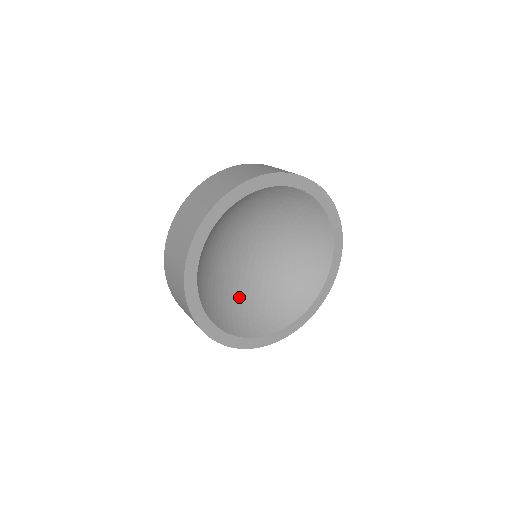
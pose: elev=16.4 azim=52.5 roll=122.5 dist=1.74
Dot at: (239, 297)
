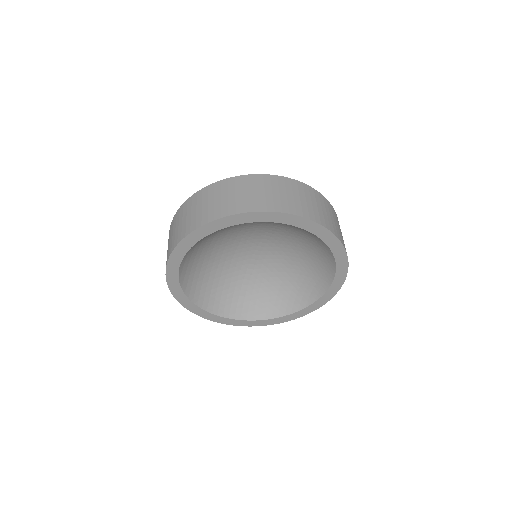
Dot at: (238, 283)
